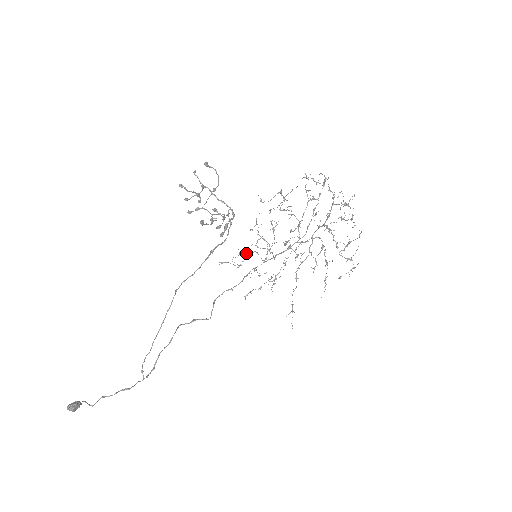
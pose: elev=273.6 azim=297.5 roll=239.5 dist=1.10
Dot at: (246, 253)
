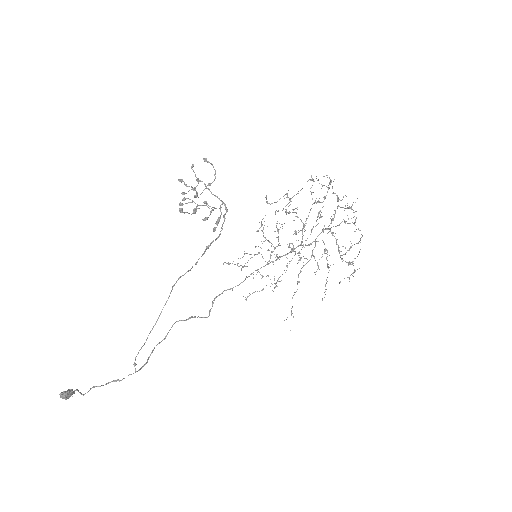
Dot at: (251, 254)
